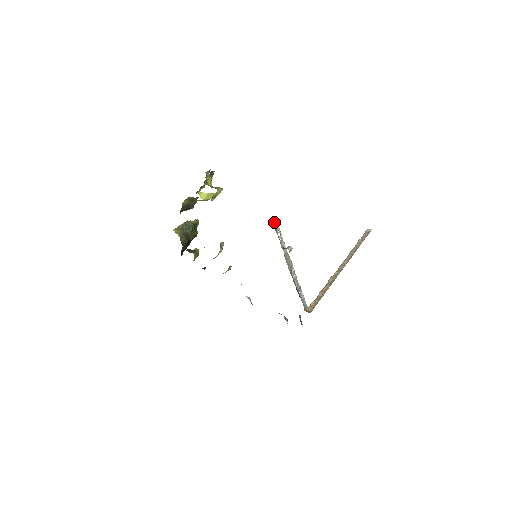
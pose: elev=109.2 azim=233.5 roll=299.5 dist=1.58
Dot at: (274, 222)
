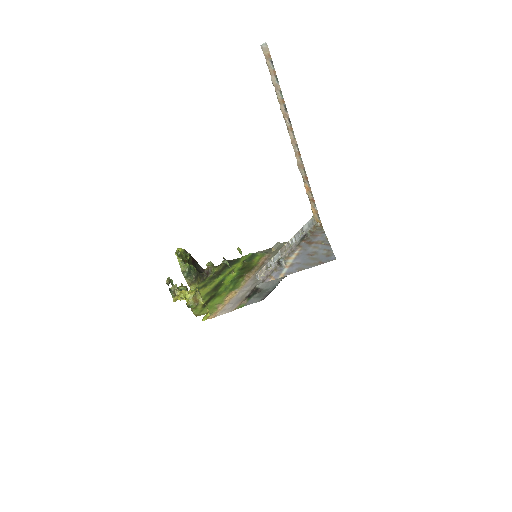
Dot at: (259, 277)
